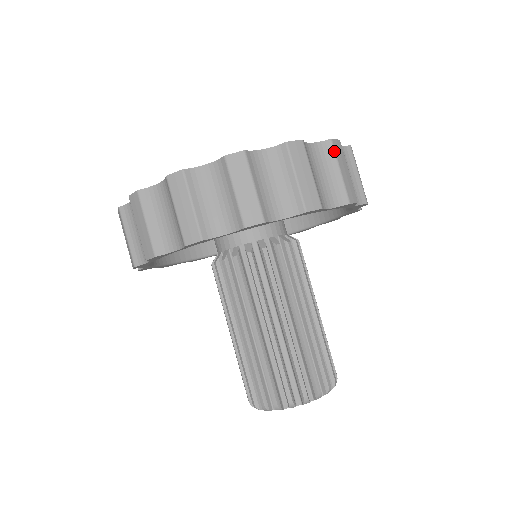
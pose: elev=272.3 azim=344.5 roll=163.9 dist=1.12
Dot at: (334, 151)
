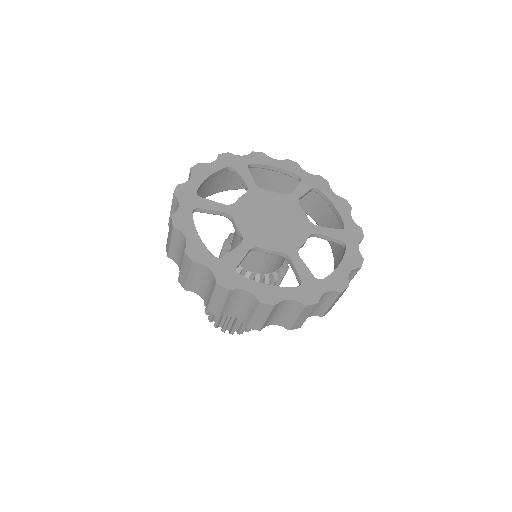
Dot at: occluded
